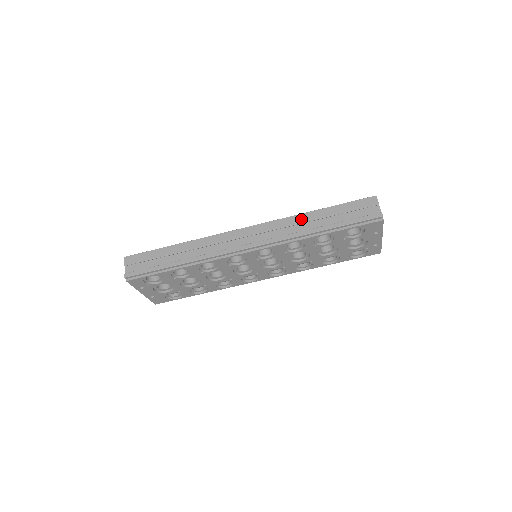
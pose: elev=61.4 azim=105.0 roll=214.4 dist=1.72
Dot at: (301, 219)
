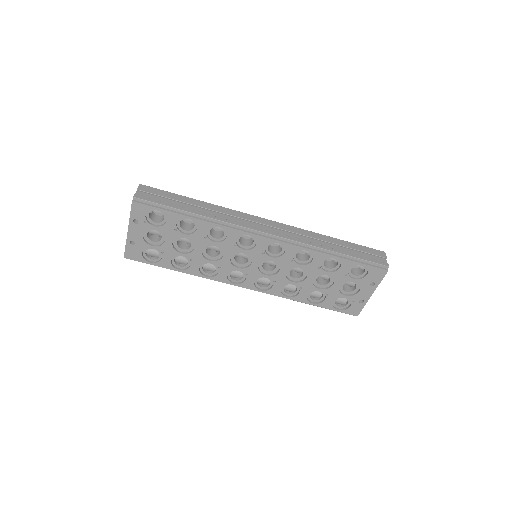
Dot at: (319, 237)
